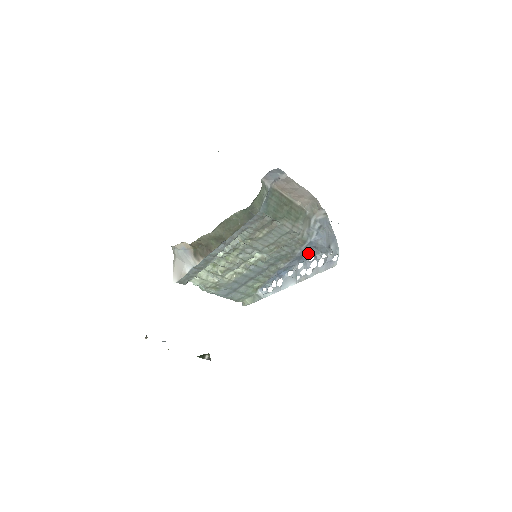
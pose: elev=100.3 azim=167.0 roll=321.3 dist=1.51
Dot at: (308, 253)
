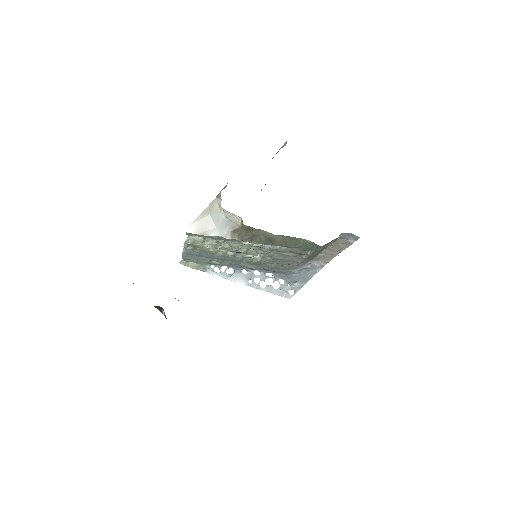
Dot at: (274, 271)
